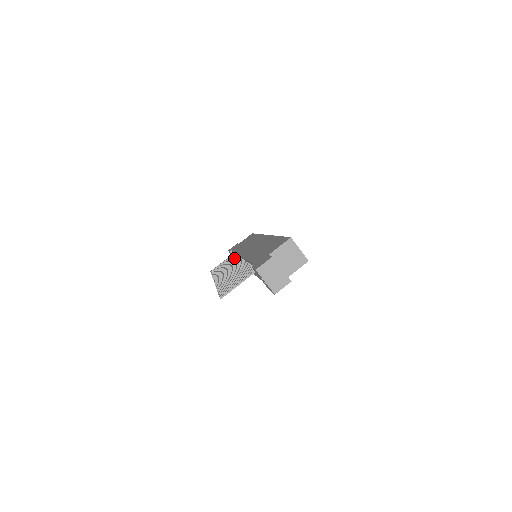
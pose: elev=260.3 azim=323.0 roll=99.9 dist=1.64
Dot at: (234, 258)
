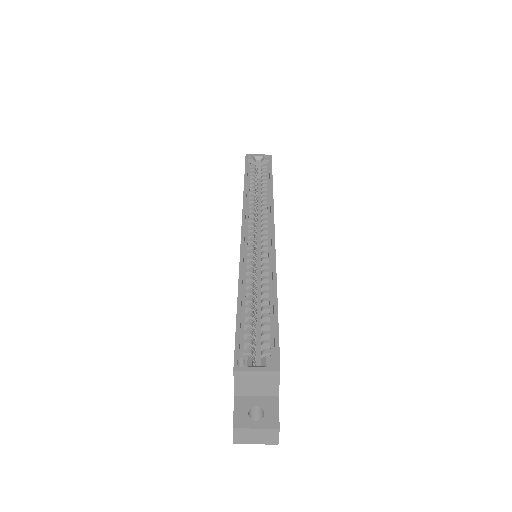
Dot at: occluded
